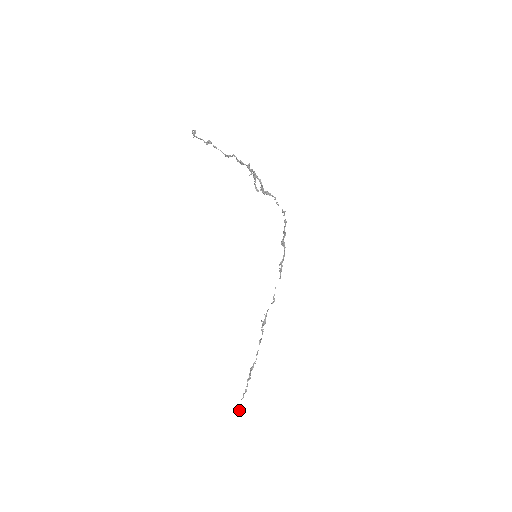
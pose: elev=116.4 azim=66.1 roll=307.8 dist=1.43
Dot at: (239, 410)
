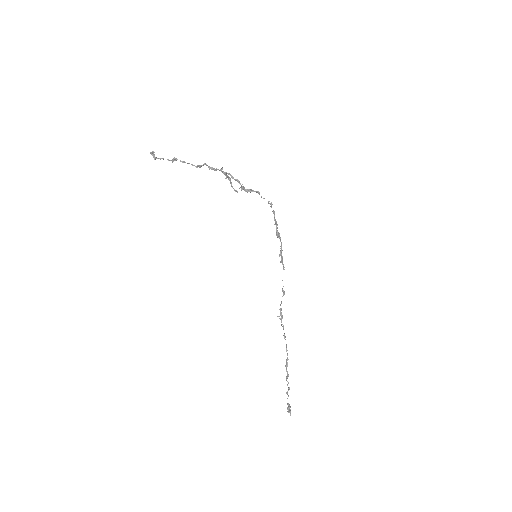
Dot at: (289, 410)
